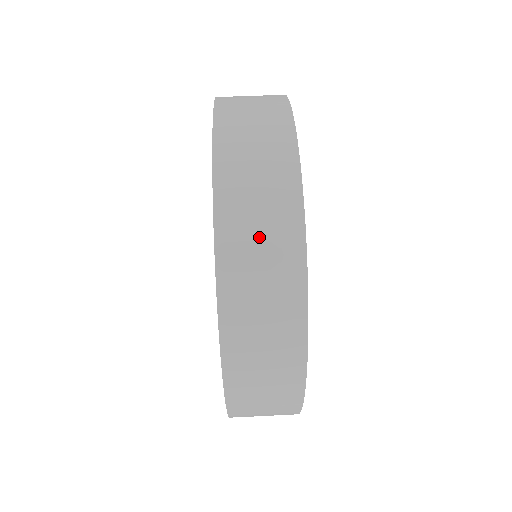
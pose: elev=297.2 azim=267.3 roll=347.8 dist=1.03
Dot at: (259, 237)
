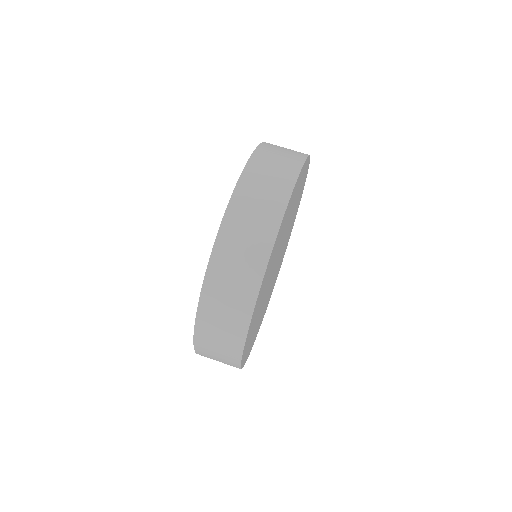
Dot at: (228, 296)
